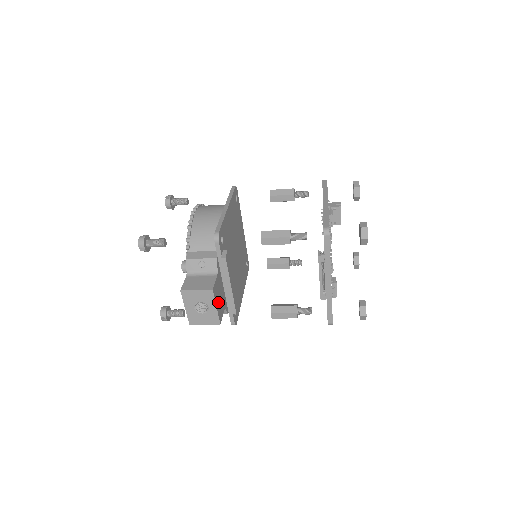
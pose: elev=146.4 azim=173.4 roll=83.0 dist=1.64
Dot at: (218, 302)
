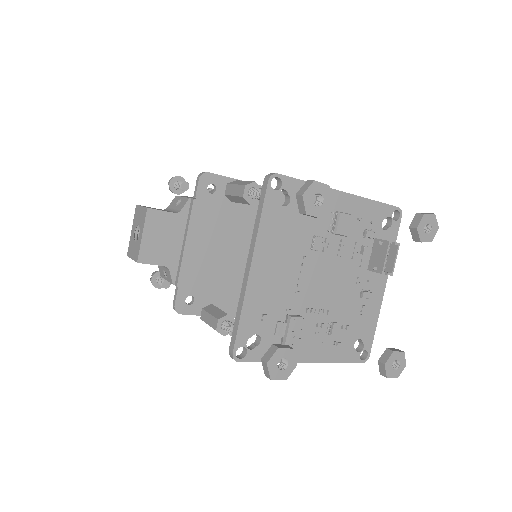
Dot at: (153, 237)
